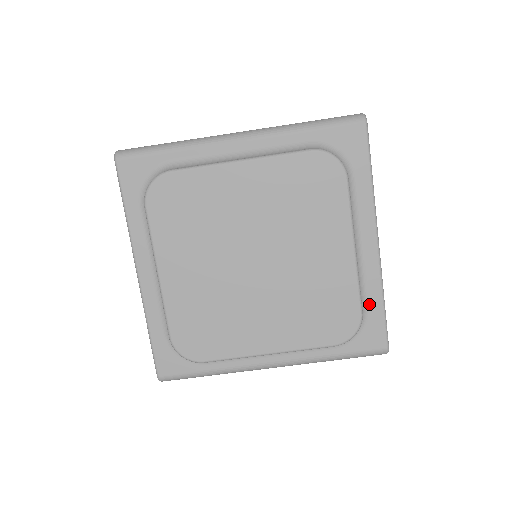
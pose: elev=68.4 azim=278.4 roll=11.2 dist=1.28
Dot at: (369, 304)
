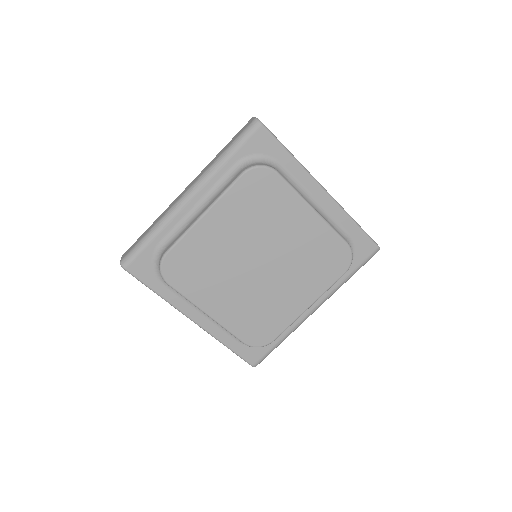
Dot at: (347, 231)
